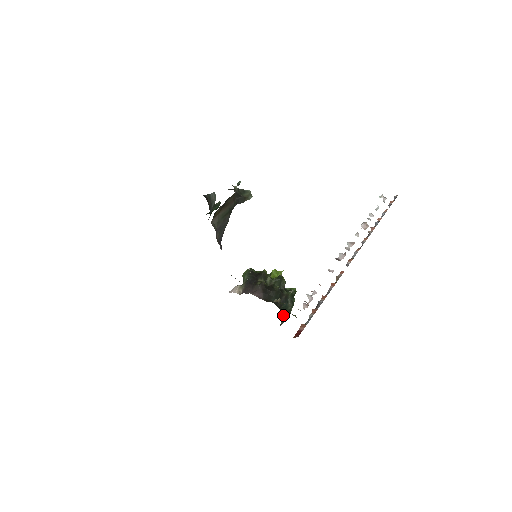
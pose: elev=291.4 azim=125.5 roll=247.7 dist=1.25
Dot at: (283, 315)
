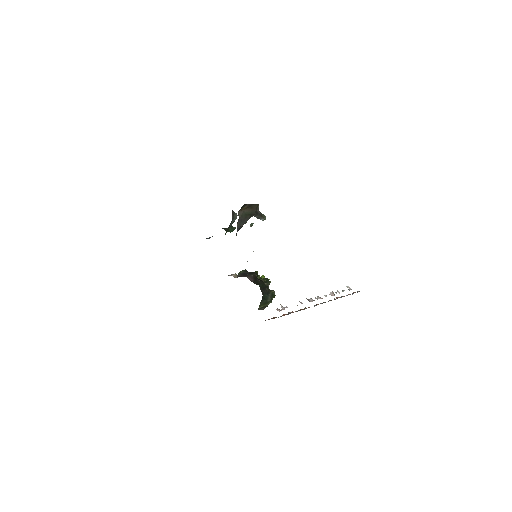
Dot at: (262, 302)
